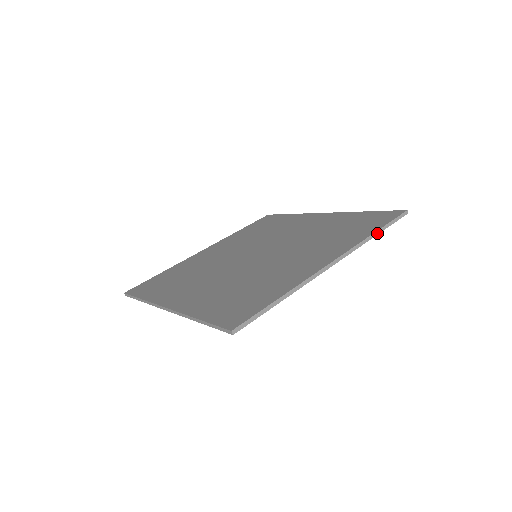
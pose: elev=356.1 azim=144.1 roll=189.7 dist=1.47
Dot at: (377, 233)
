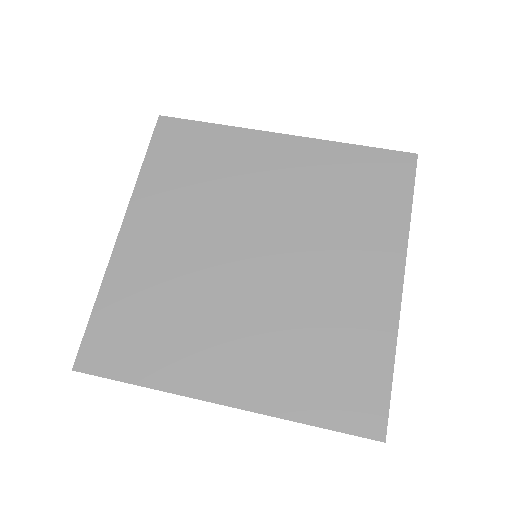
Dot at: (411, 209)
